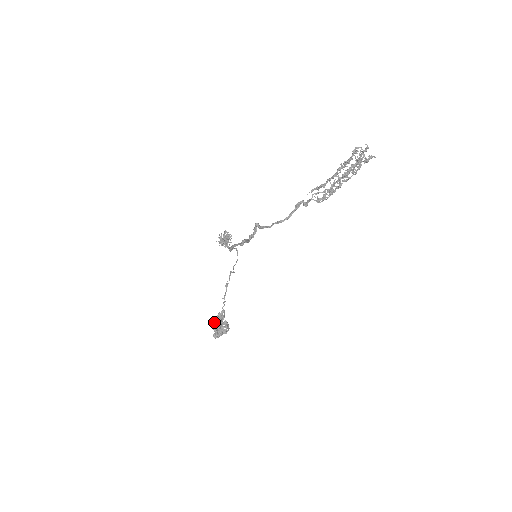
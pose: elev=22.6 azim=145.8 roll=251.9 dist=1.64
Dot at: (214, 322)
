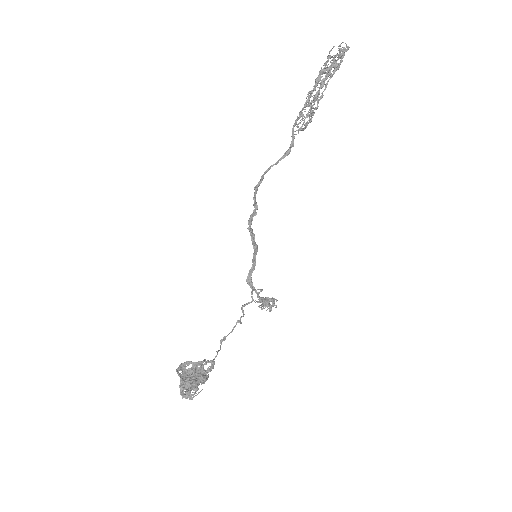
Dot at: occluded
